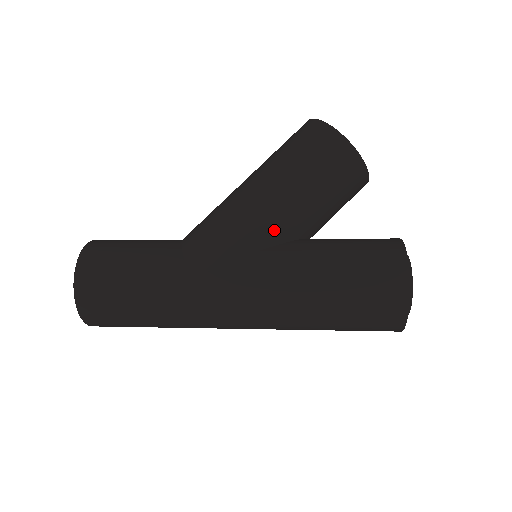
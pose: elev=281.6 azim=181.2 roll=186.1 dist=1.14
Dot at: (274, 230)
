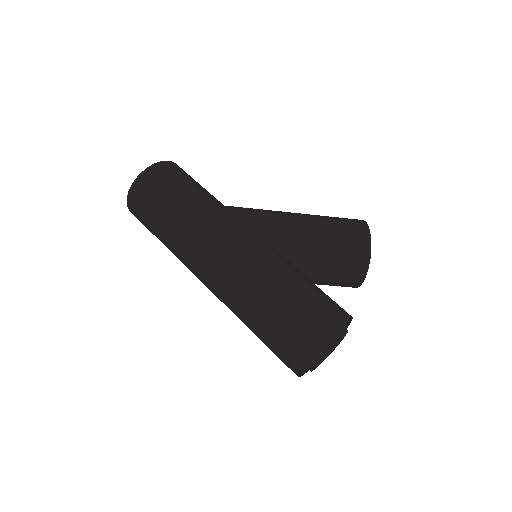
Dot at: (283, 240)
